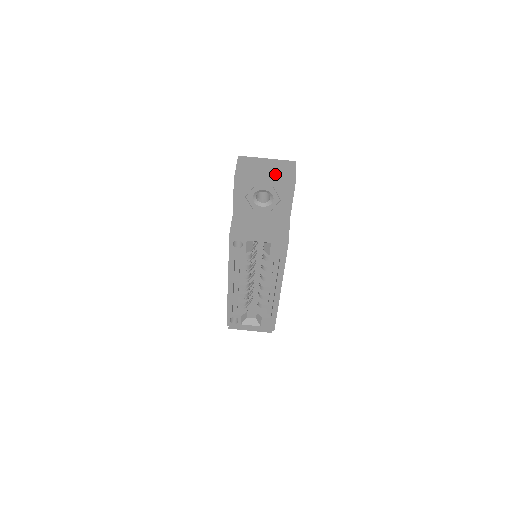
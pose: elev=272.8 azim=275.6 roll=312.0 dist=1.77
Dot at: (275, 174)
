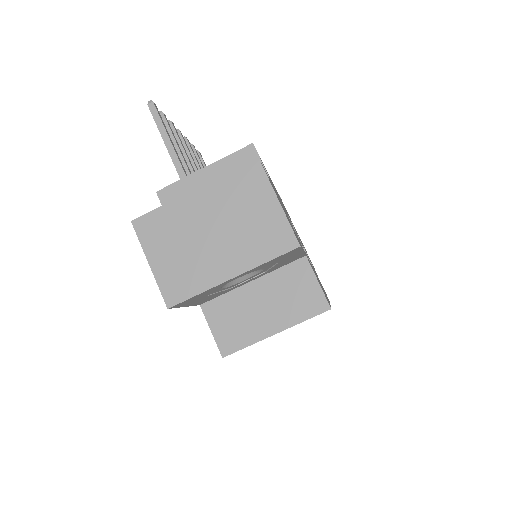
Dot at: (240, 238)
